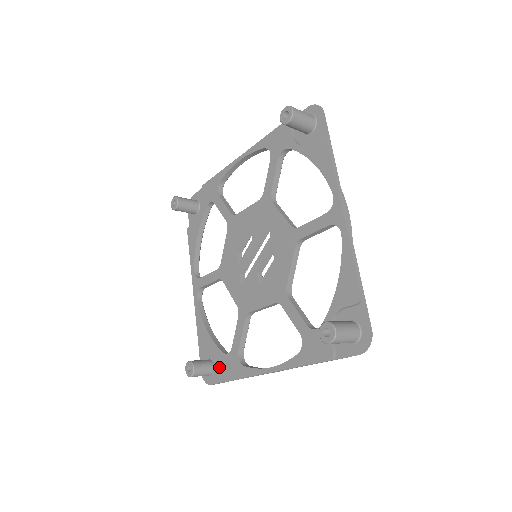
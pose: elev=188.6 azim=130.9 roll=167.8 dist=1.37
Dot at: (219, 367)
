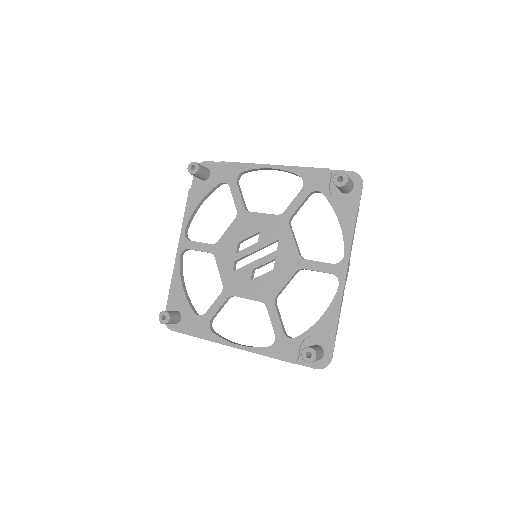
Dot at: (186, 321)
